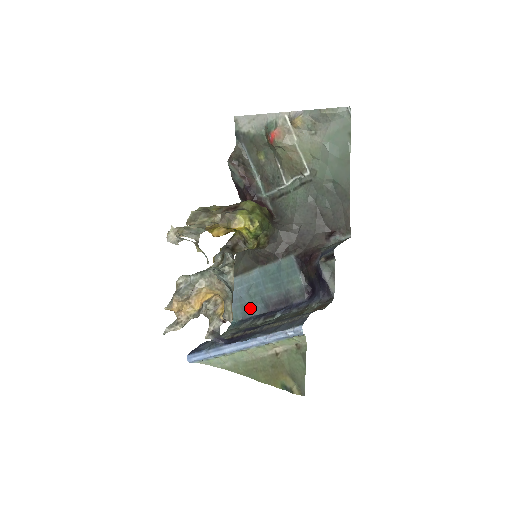
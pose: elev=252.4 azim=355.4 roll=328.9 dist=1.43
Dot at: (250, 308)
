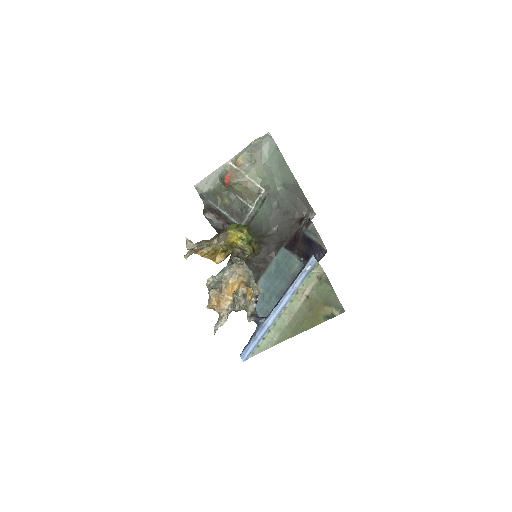
Dot at: occluded
